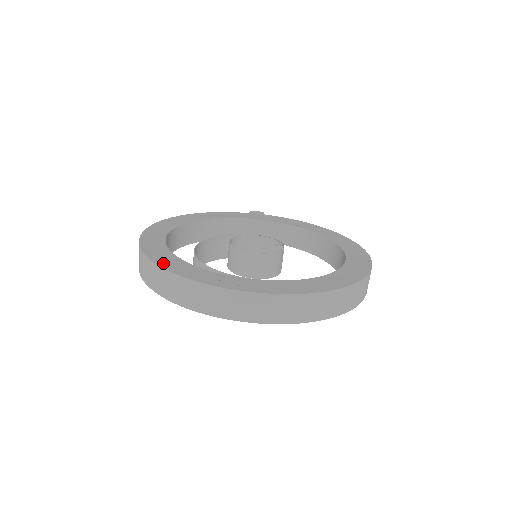
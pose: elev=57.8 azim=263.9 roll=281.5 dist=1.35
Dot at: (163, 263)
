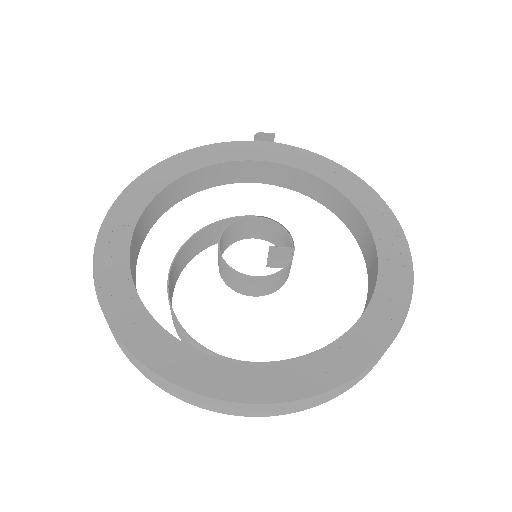
Dot at: (123, 329)
